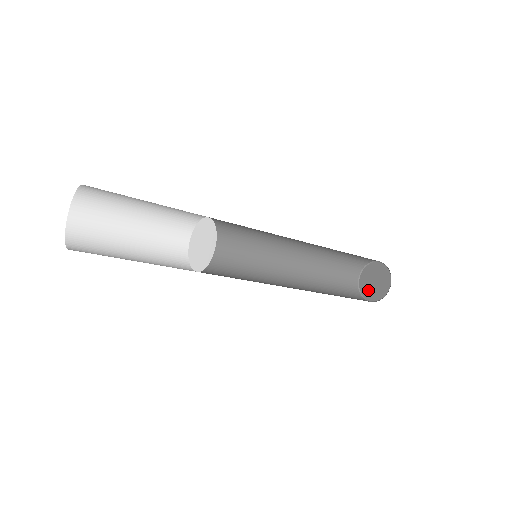
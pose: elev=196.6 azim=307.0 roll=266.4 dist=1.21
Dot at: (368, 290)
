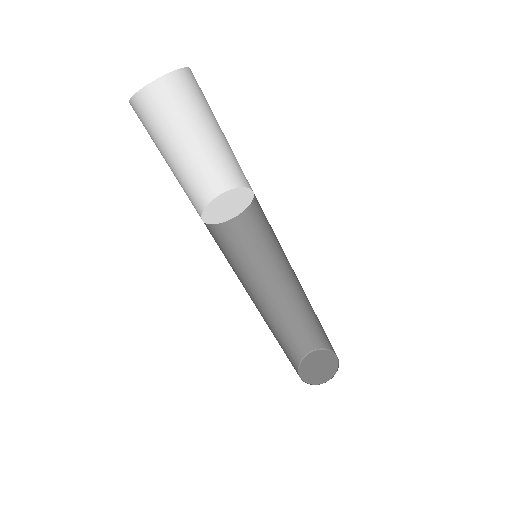
Dot at: (307, 369)
